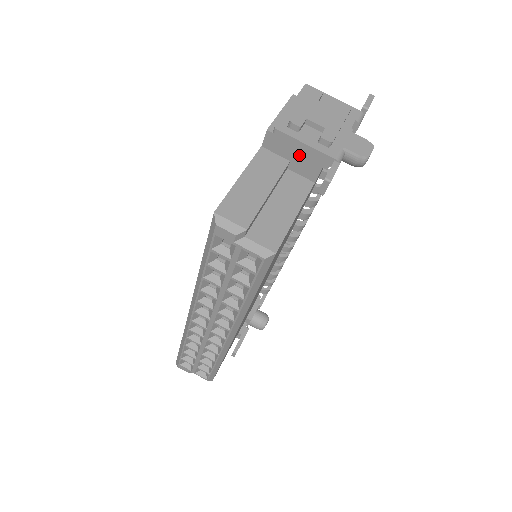
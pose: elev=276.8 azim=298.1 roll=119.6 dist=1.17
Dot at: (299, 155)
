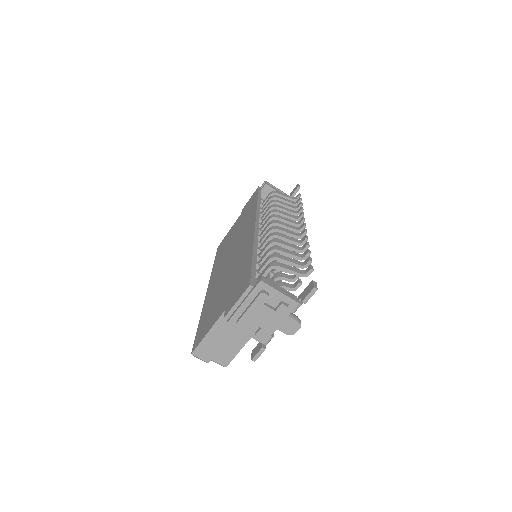
Dot at: occluded
